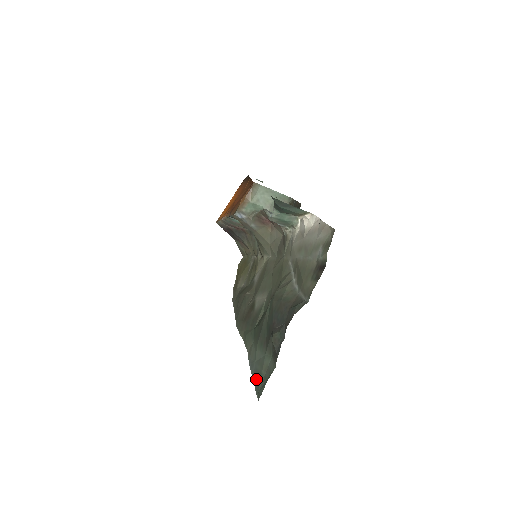
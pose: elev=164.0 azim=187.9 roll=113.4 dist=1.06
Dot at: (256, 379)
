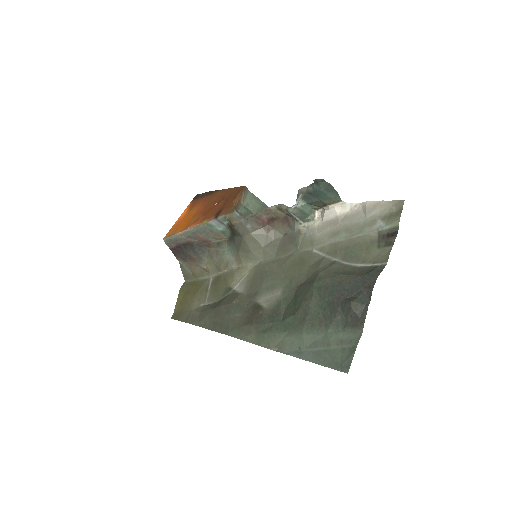
Dot at: (323, 359)
